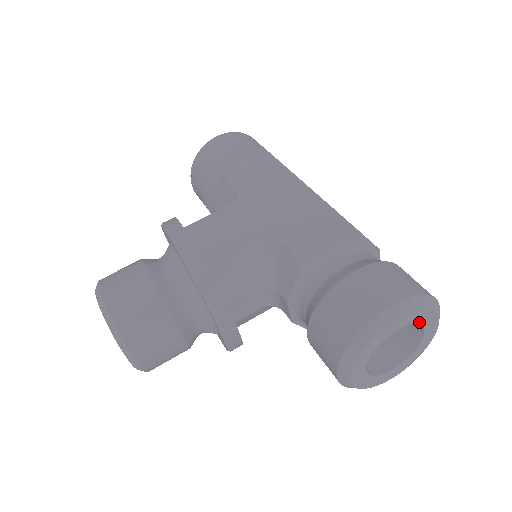
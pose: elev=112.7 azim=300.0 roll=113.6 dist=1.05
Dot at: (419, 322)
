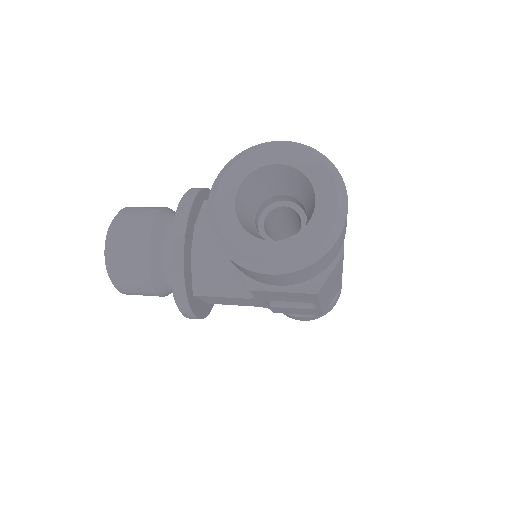
Dot at: (308, 175)
